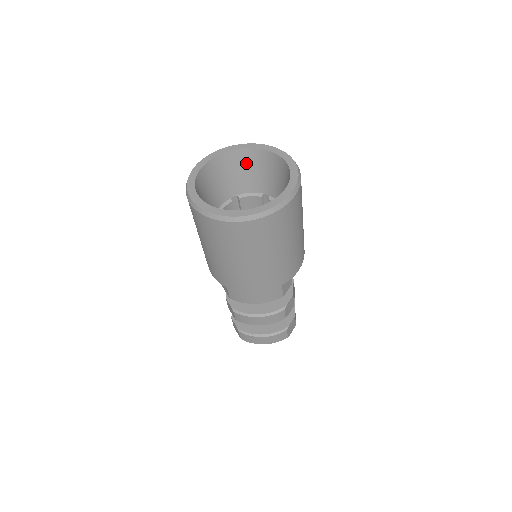
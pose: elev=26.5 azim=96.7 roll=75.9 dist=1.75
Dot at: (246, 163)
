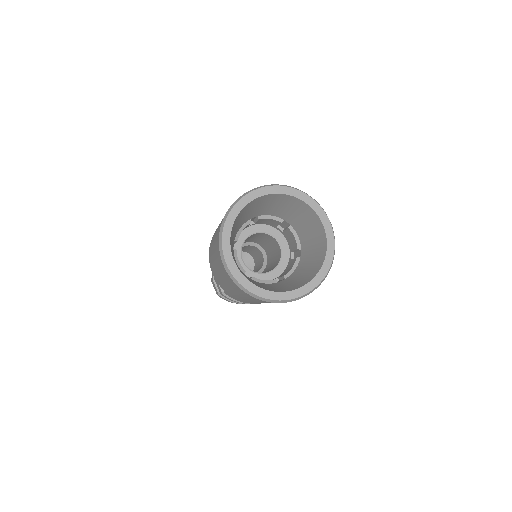
Dot at: (280, 201)
